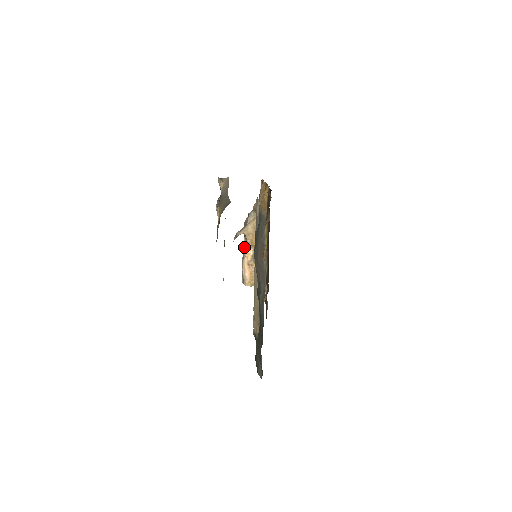
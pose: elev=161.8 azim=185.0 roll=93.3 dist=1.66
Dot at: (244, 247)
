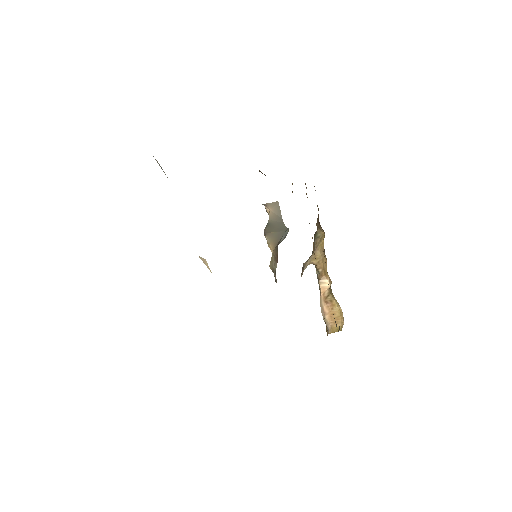
Dot at: (318, 281)
